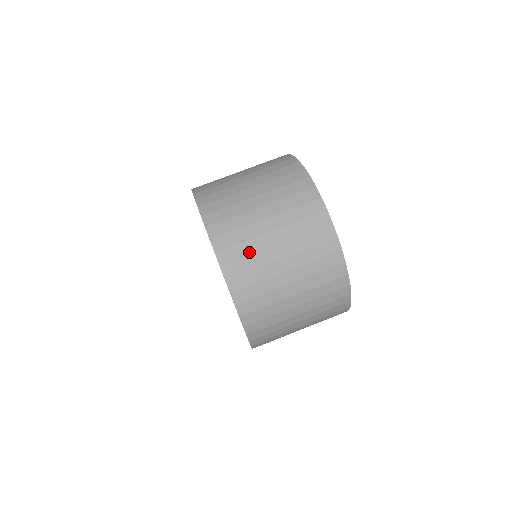
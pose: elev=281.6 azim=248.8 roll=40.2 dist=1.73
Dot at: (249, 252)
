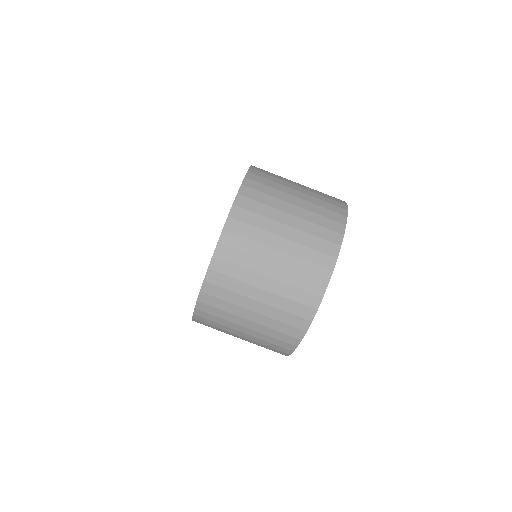
Dot at: (258, 225)
